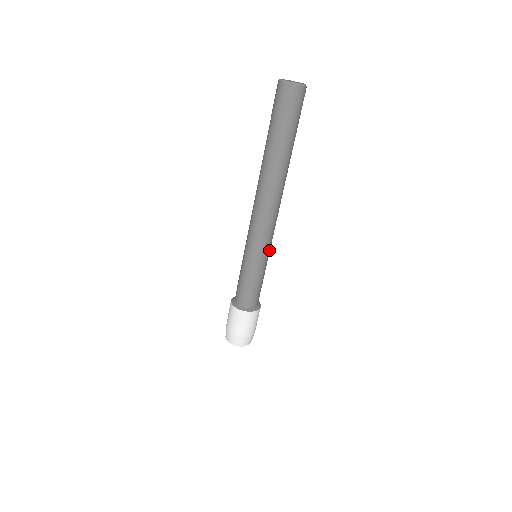
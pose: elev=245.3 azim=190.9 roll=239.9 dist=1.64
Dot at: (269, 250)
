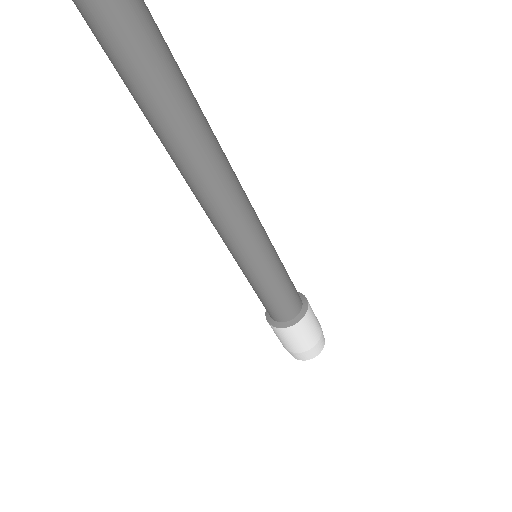
Dot at: (257, 254)
